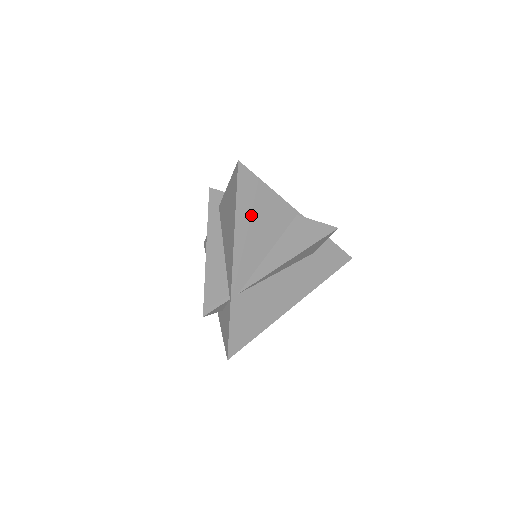
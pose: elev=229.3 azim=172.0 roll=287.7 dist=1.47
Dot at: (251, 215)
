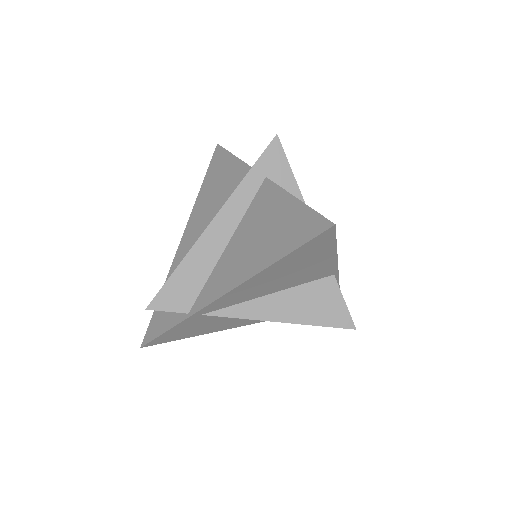
Dot at: (288, 268)
